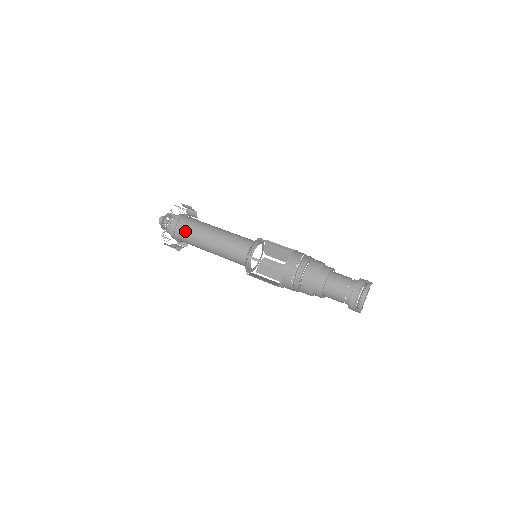
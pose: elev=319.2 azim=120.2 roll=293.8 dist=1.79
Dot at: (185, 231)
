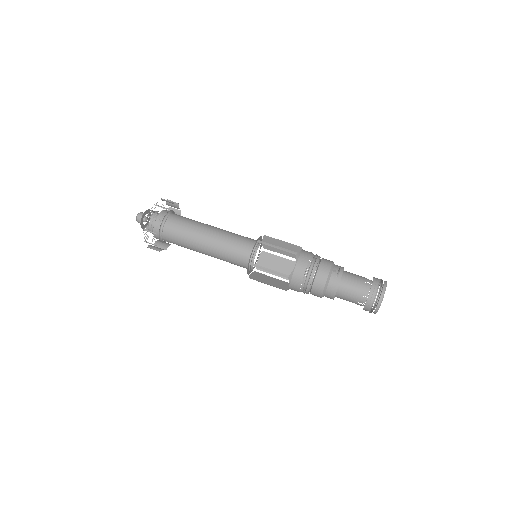
Dot at: occluded
